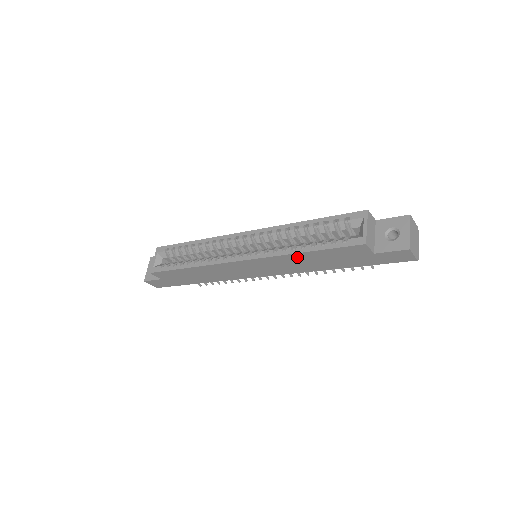
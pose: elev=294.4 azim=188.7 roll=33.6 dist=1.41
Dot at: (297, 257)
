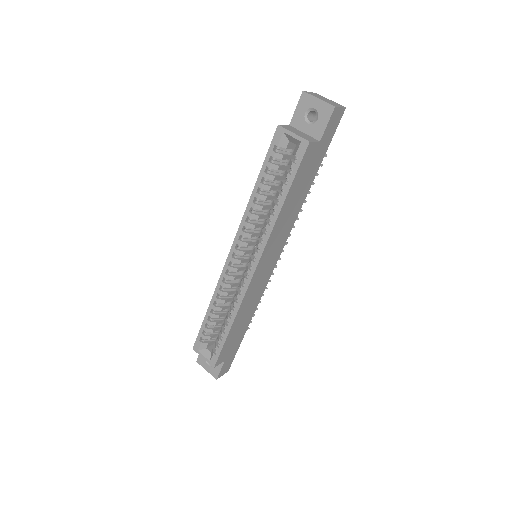
Dot at: (282, 214)
